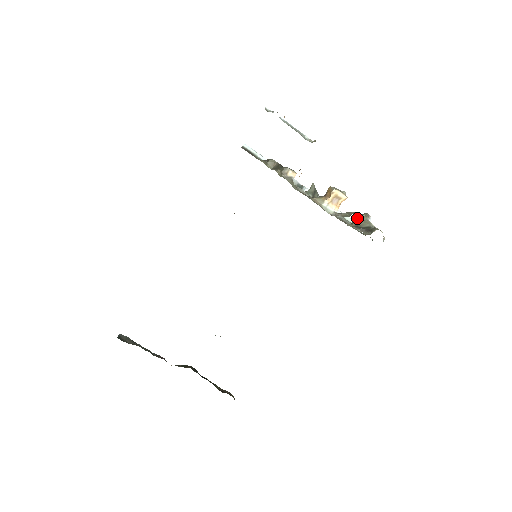
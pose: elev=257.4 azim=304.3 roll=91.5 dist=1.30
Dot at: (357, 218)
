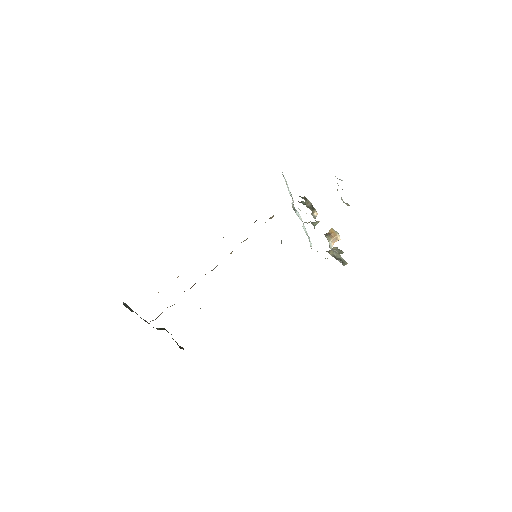
Dot at: occluded
